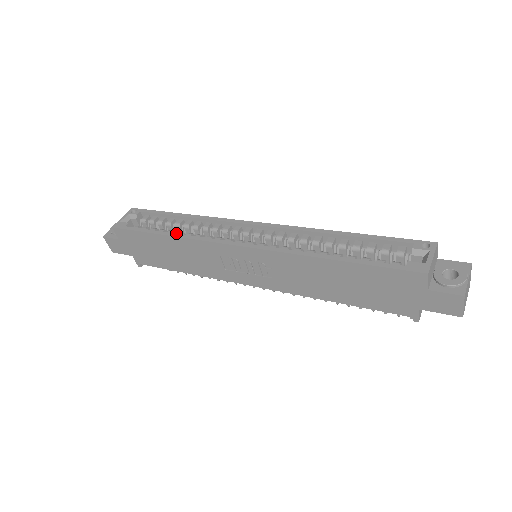
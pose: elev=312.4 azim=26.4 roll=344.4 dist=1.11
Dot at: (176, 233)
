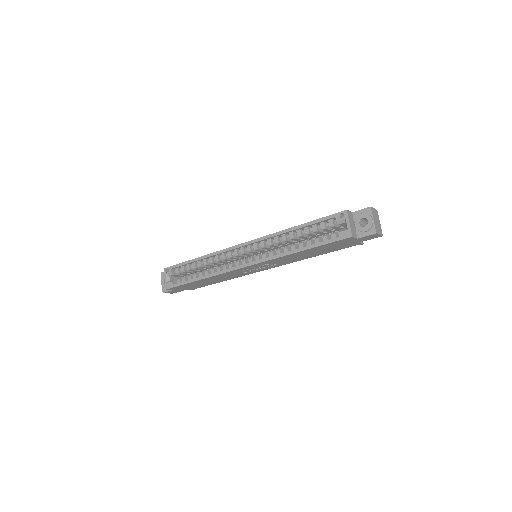
Dot at: (205, 275)
